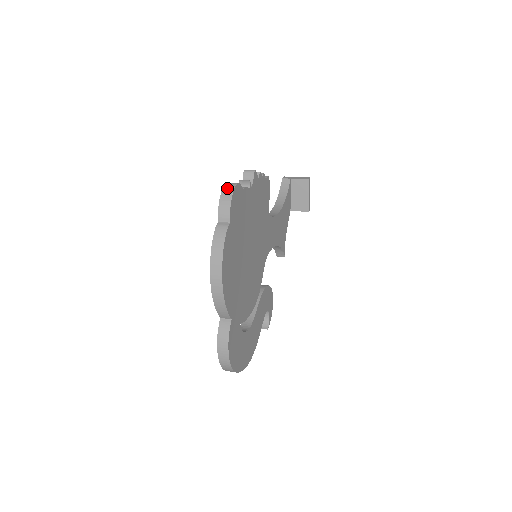
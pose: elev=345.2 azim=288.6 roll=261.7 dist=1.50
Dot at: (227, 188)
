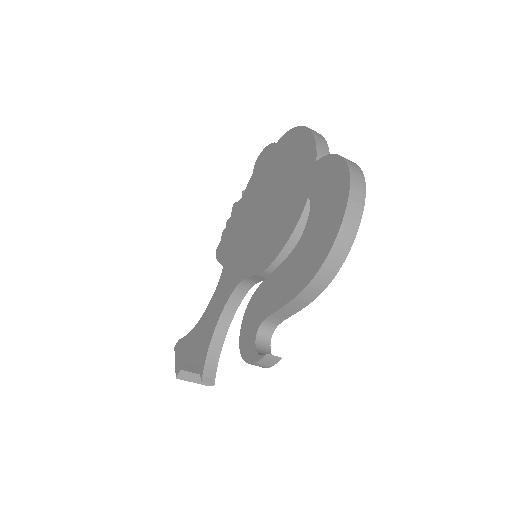
Dot at: occluded
